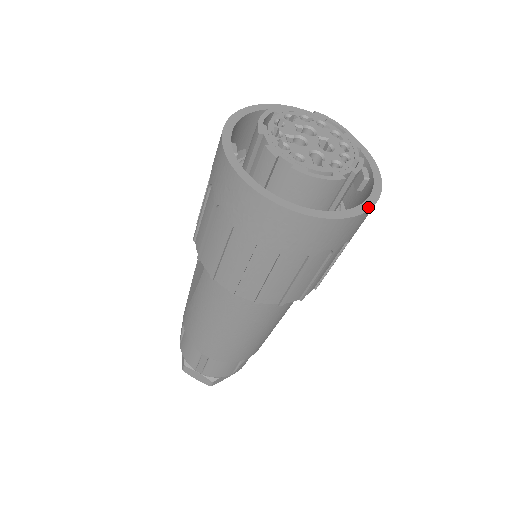
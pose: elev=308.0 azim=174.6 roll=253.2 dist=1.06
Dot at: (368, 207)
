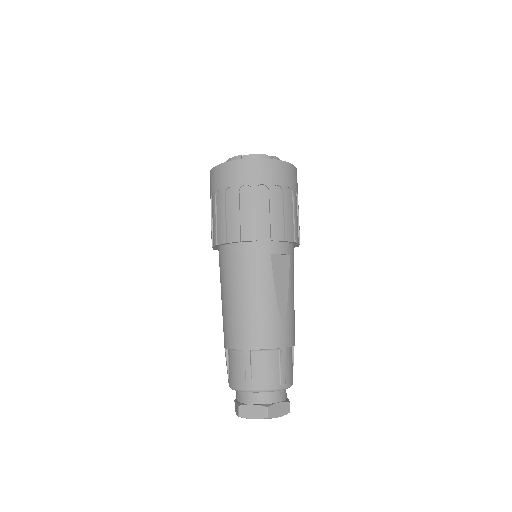
Dot at: (246, 159)
